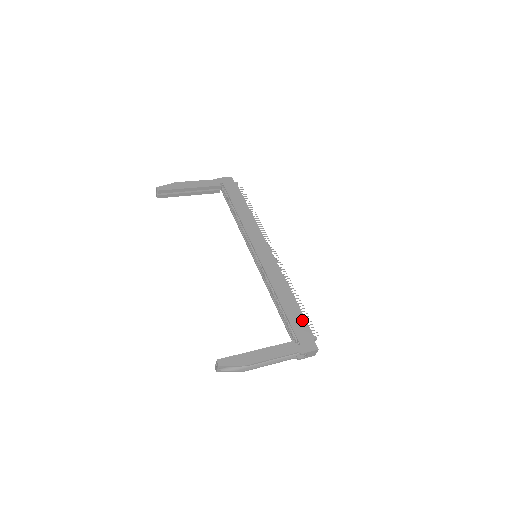
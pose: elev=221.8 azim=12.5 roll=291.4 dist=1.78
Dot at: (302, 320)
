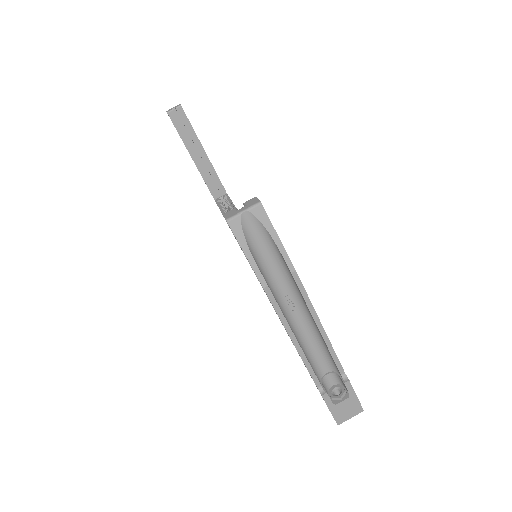
Dot at: occluded
